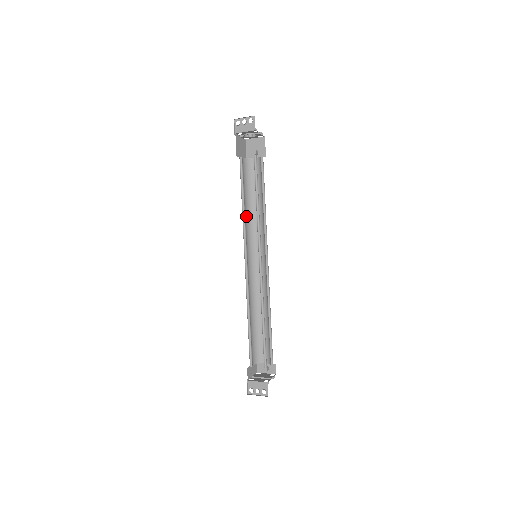
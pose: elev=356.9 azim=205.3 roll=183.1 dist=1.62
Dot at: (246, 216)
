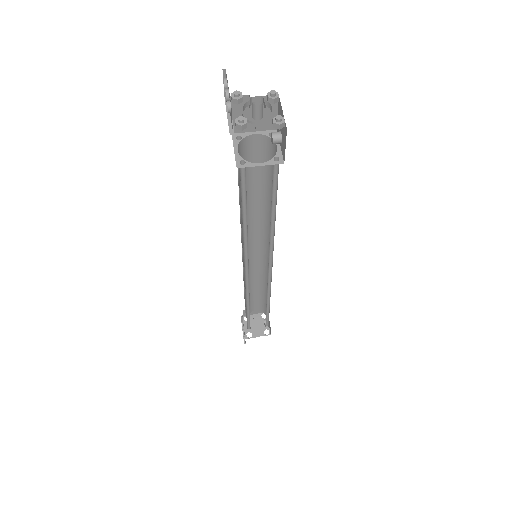
Dot at: (256, 207)
